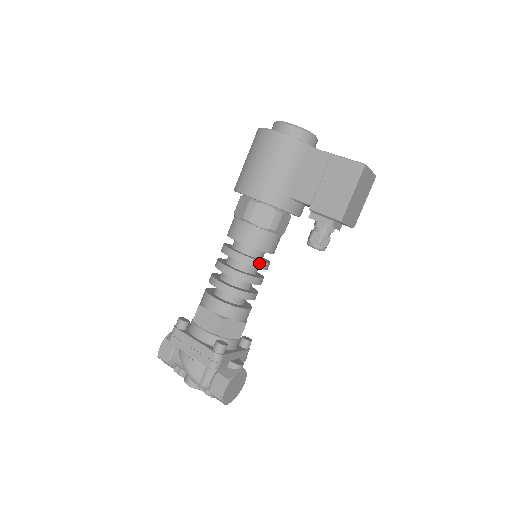
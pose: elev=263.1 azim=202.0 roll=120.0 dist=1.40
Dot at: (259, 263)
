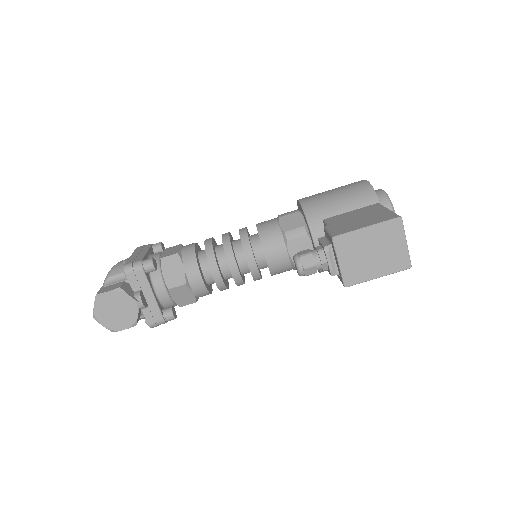
Dot at: (249, 250)
